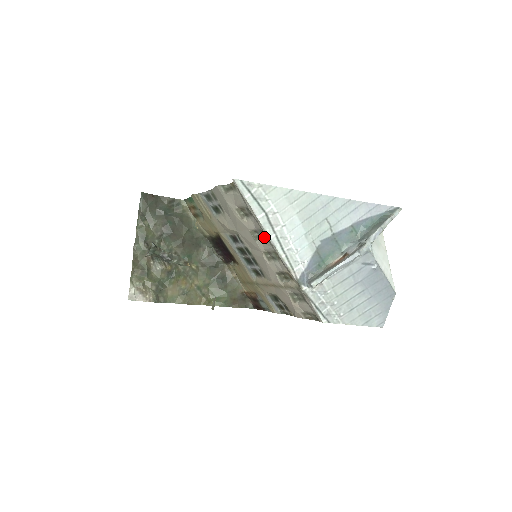
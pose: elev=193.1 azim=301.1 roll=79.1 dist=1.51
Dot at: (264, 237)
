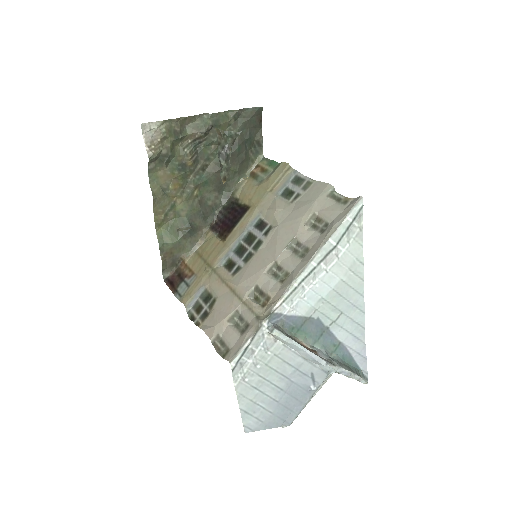
Dot at: (300, 255)
